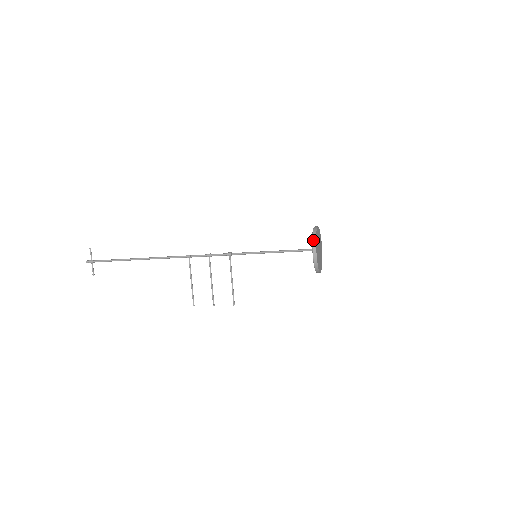
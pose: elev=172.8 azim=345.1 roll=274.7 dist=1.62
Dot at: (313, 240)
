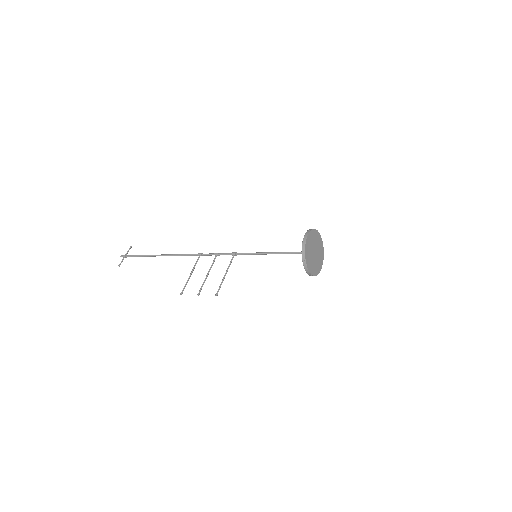
Dot at: (308, 230)
